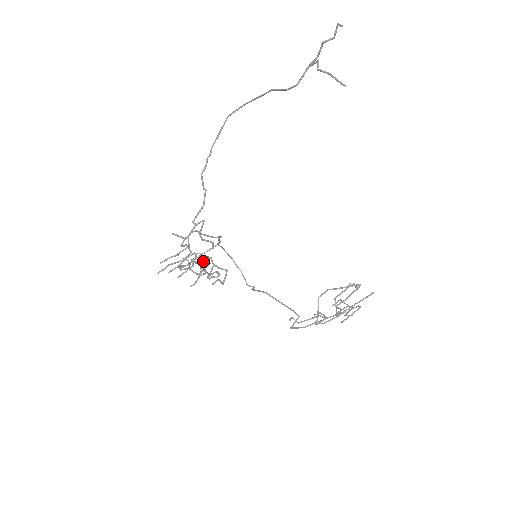
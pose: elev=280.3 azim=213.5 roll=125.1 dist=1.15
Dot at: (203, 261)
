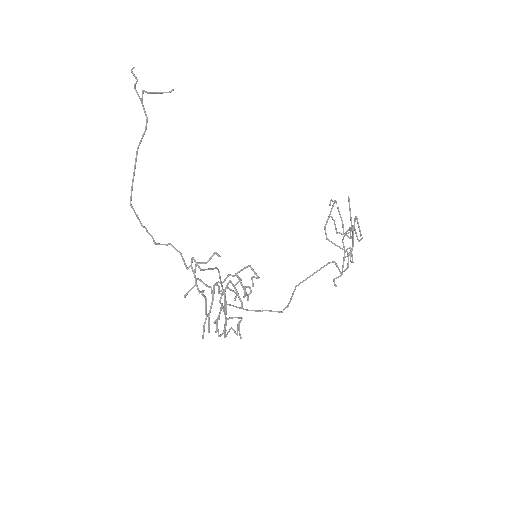
Dot at: (227, 284)
